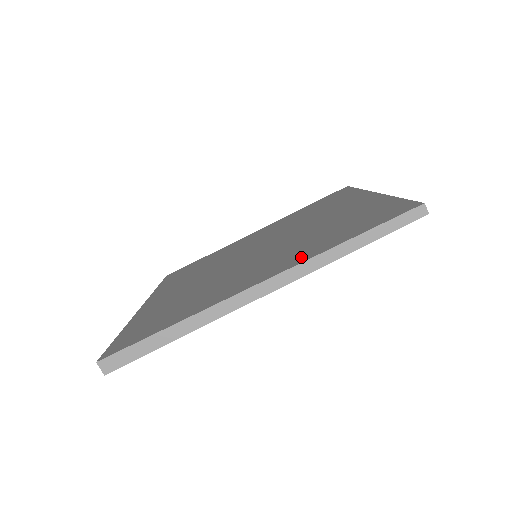
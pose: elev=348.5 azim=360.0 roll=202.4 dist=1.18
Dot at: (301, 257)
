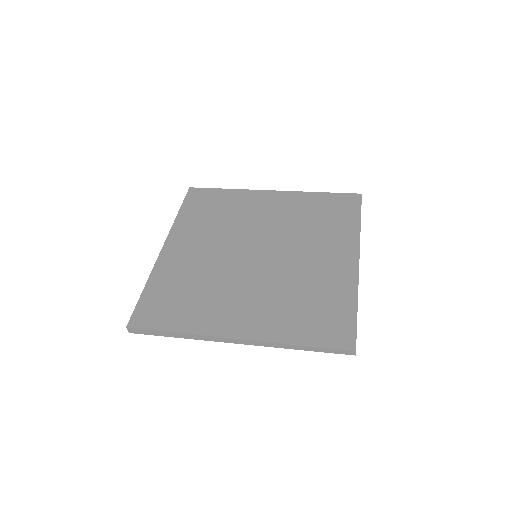
Dot at: (272, 331)
